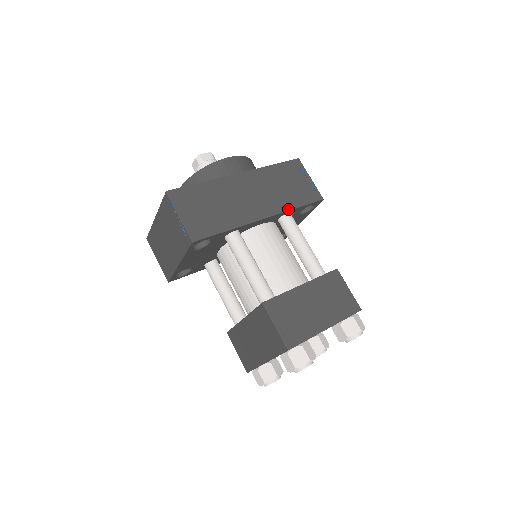
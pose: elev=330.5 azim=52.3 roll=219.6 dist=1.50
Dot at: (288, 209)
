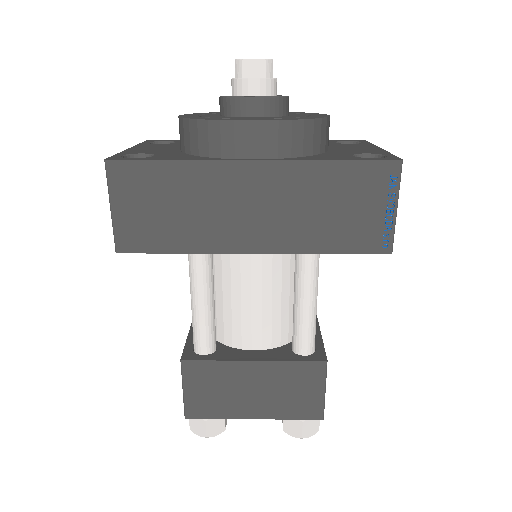
Dot at: (306, 251)
